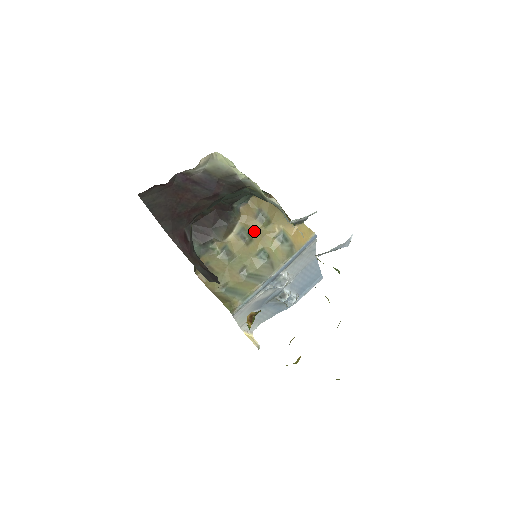
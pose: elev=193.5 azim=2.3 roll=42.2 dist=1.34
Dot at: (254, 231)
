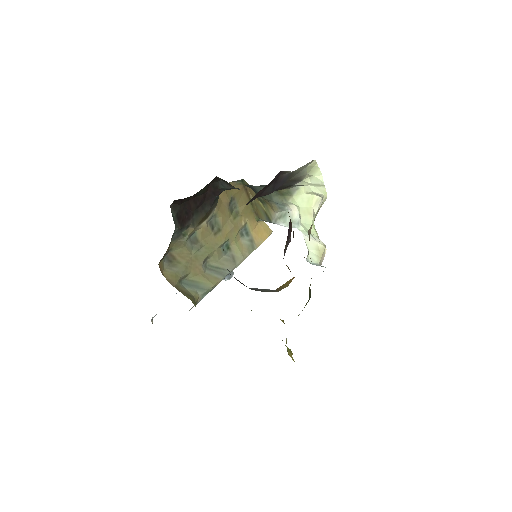
Dot at: (224, 220)
